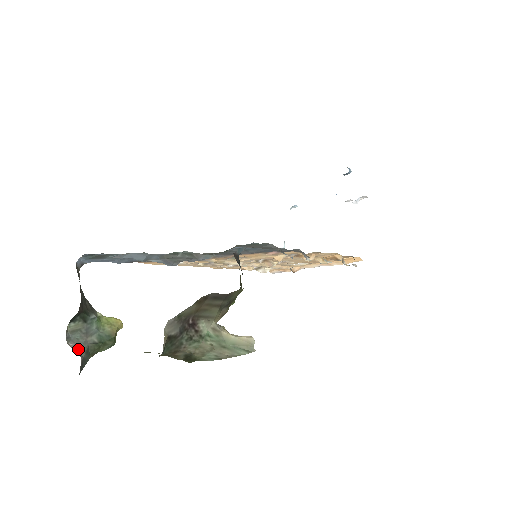
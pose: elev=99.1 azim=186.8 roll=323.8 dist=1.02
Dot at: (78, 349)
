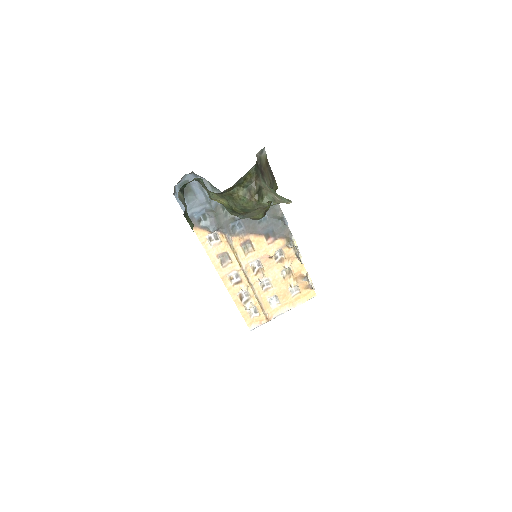
Dot at: occluded
